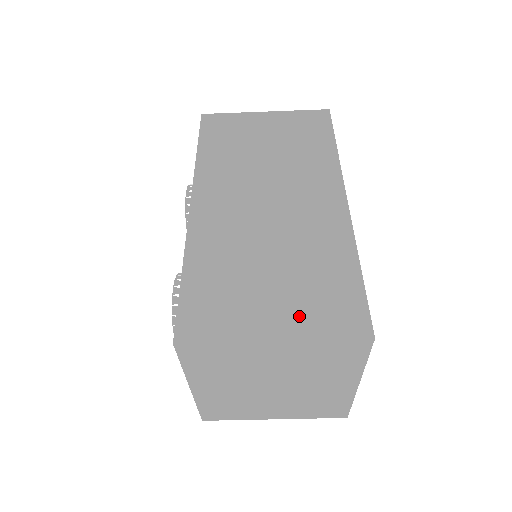
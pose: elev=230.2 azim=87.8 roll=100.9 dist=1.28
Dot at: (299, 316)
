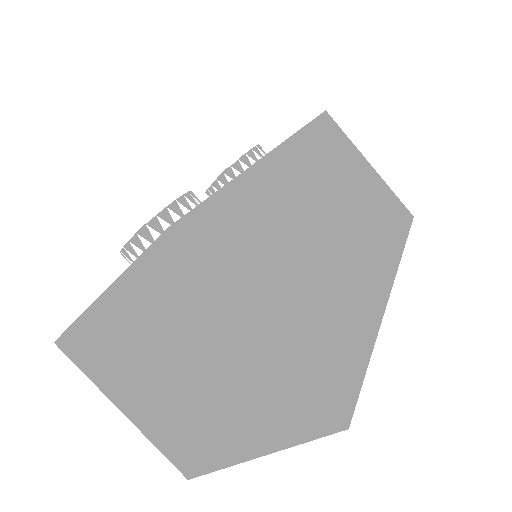
Dot at: (298, 336)
